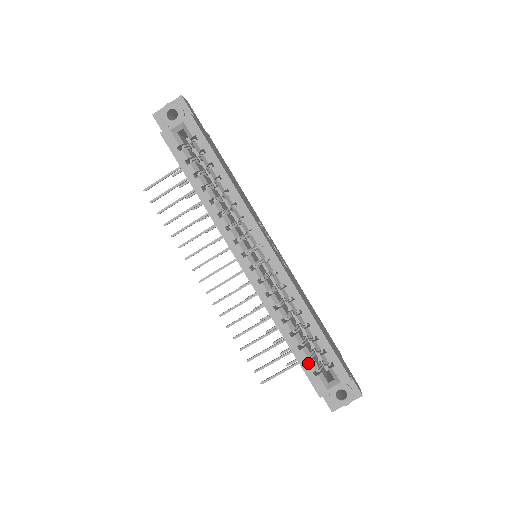
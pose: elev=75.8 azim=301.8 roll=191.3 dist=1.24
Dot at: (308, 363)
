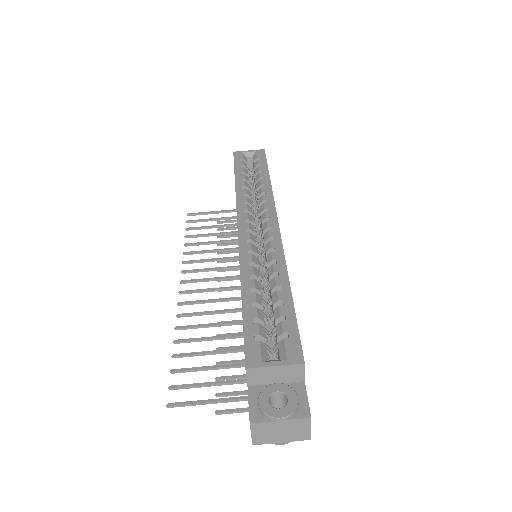
Dot at: (255, 323)
